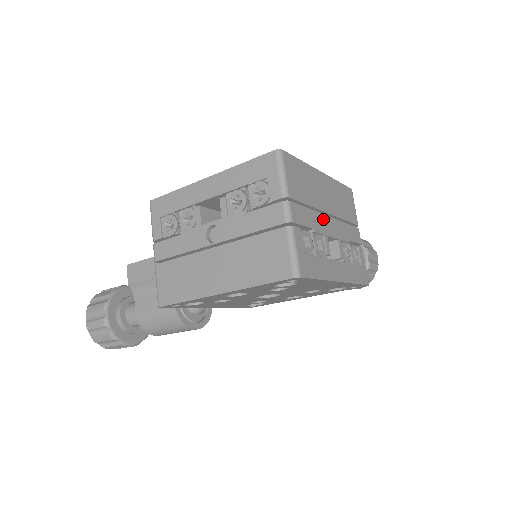
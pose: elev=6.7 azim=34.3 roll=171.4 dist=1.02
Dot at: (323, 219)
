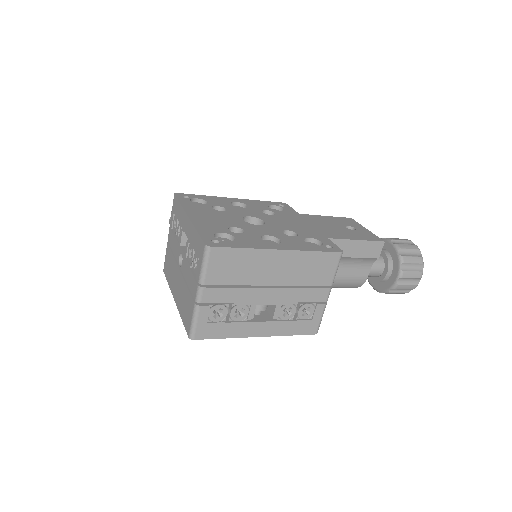
Dot at: (257, 292)
